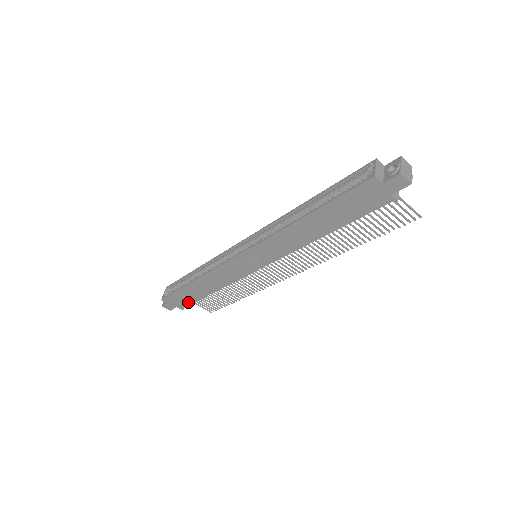
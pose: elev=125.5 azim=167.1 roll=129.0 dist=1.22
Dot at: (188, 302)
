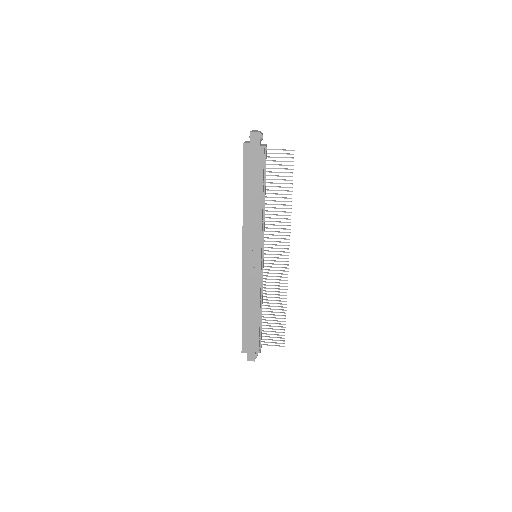
Dot at: (256, 338)
